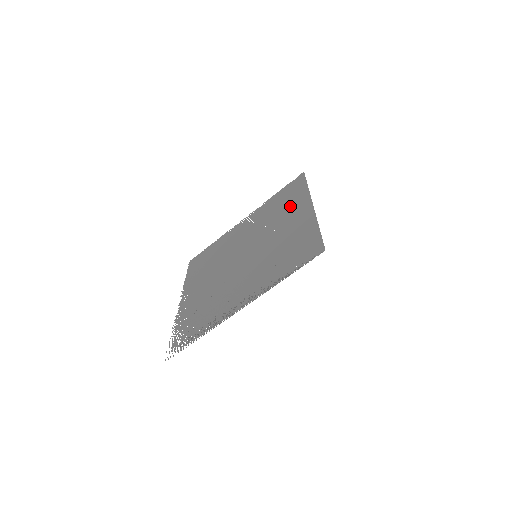
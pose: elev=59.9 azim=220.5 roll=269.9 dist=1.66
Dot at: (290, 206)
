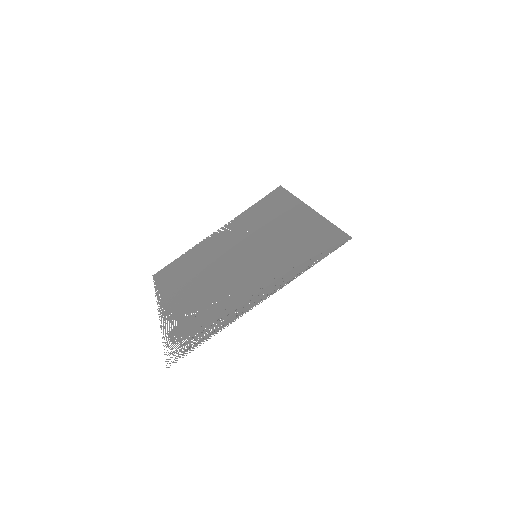
Dot at: (279, 212)
